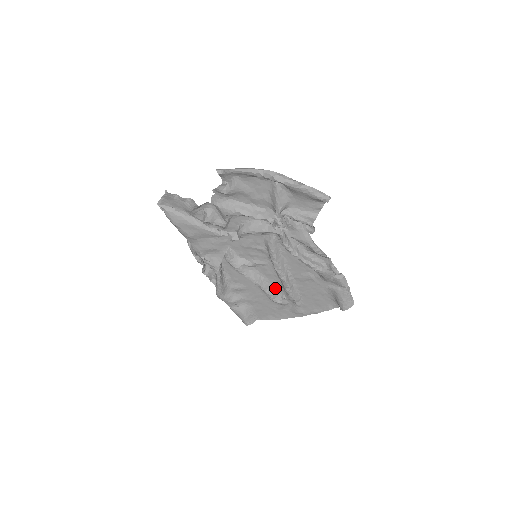
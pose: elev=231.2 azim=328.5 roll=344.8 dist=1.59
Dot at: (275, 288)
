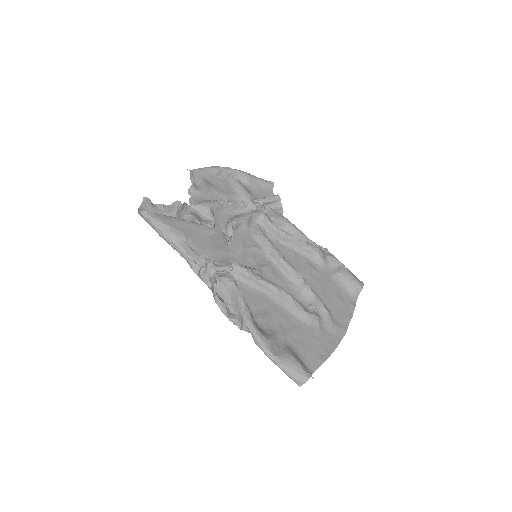
Dot at: (295, 299)
